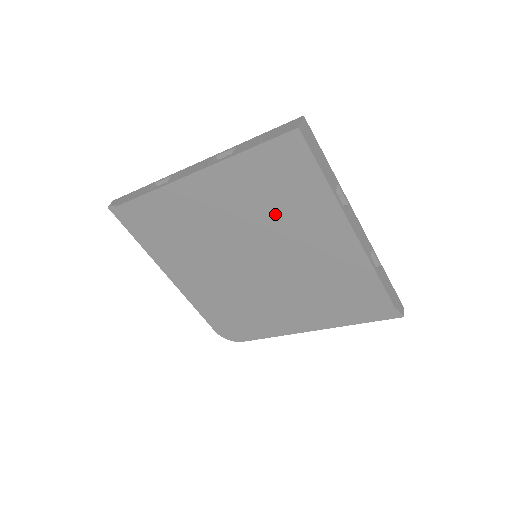
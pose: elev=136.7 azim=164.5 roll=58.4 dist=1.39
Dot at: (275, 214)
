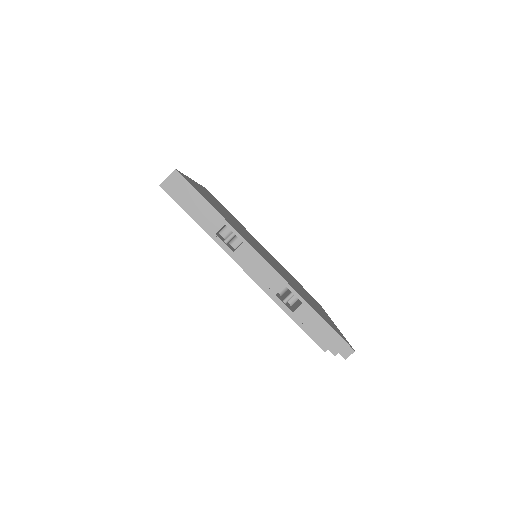
Dot at: occluded
